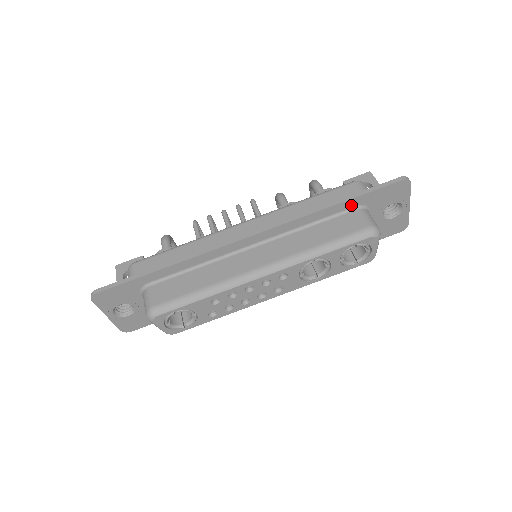
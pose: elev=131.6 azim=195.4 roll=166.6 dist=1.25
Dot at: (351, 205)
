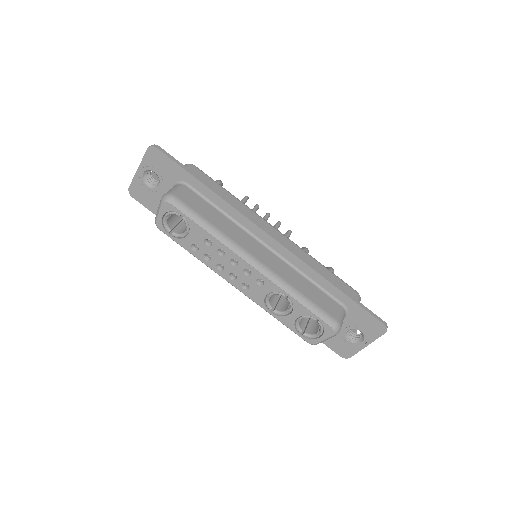
Dot at: (342, 299)
